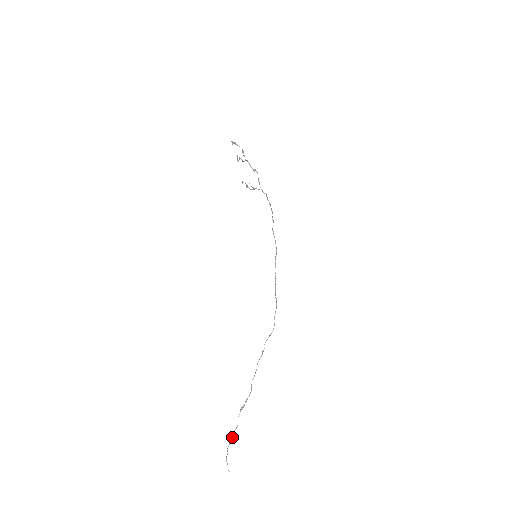
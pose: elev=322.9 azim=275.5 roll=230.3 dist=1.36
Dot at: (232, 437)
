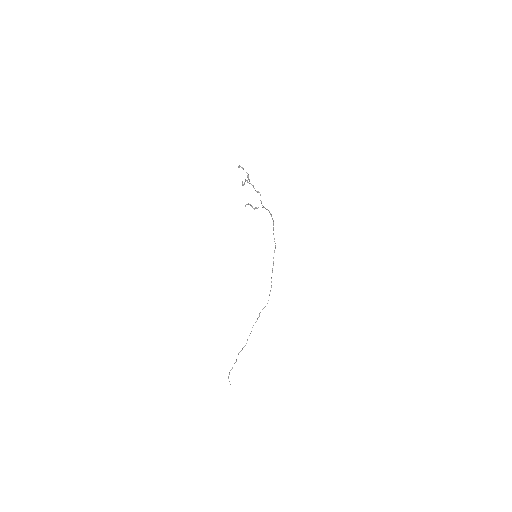
Dot at: (232, 367)
